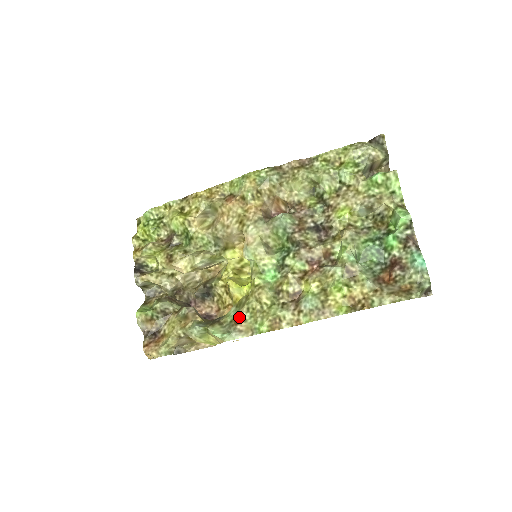
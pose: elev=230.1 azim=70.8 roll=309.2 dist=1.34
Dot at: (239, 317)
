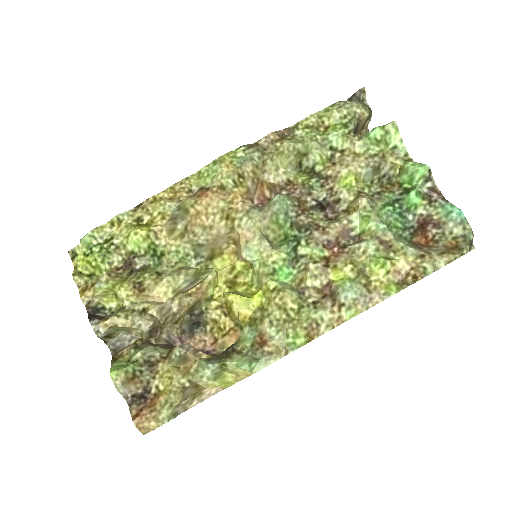
Dot at: (261, 336)
